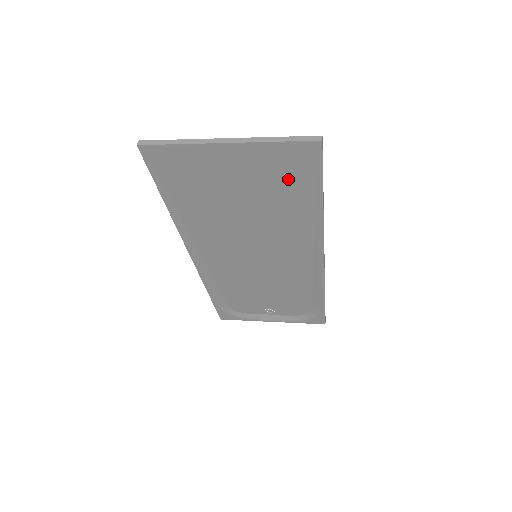
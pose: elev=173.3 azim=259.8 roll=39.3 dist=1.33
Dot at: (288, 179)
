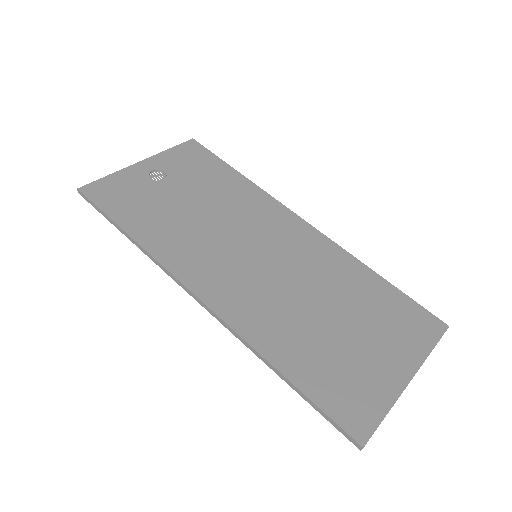
Dot at: (392, 317)
